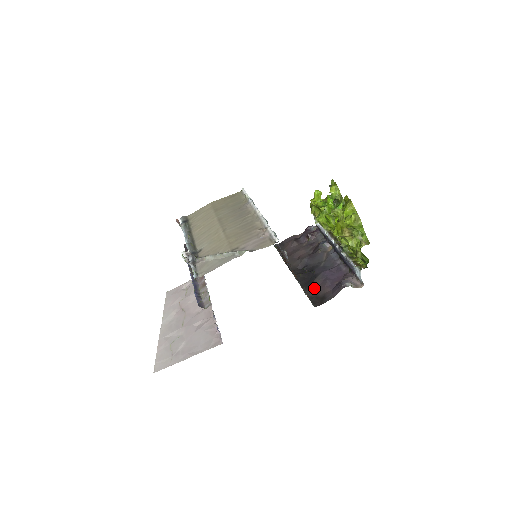
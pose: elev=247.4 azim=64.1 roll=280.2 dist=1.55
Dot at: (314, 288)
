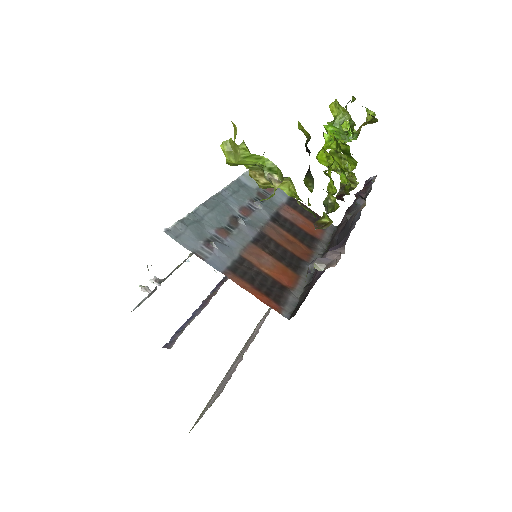
Dot at: occluded
